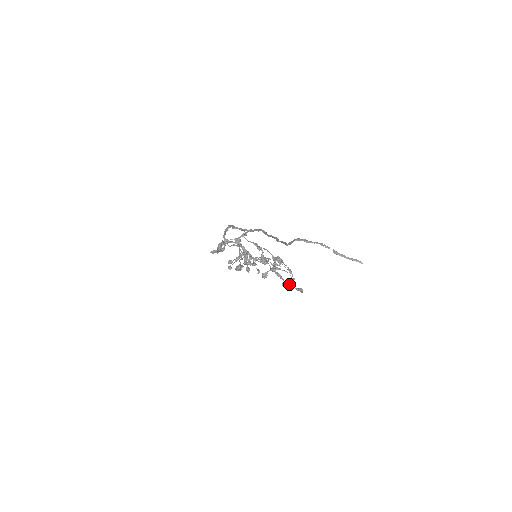
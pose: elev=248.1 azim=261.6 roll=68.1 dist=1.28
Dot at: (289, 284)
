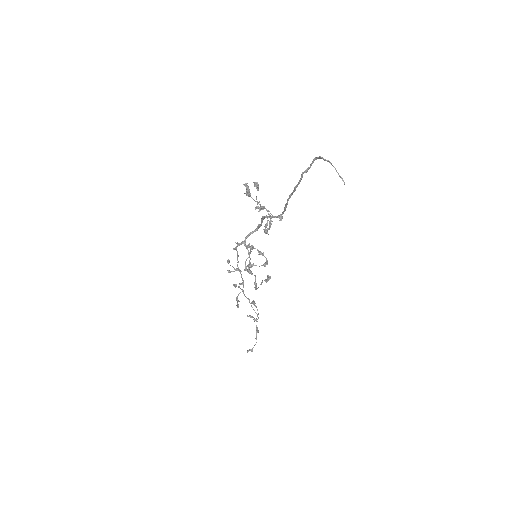
Dot at: (261, 283)
